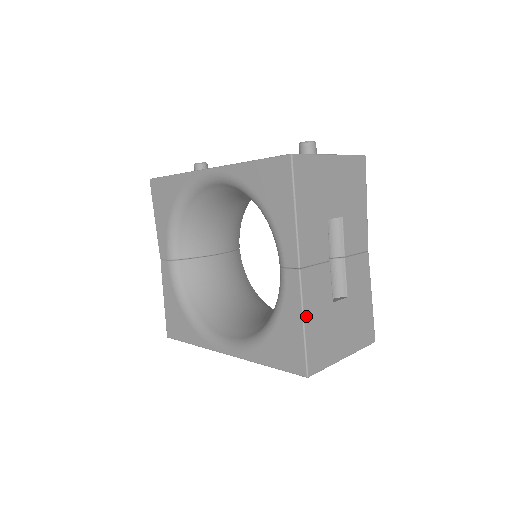
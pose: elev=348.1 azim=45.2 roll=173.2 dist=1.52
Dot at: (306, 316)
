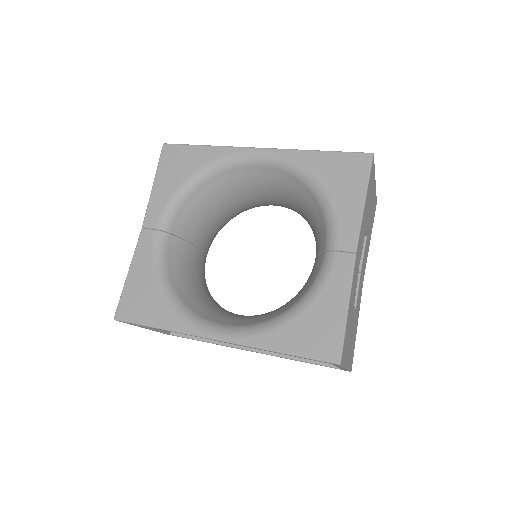
Dot at: (350, 301)
